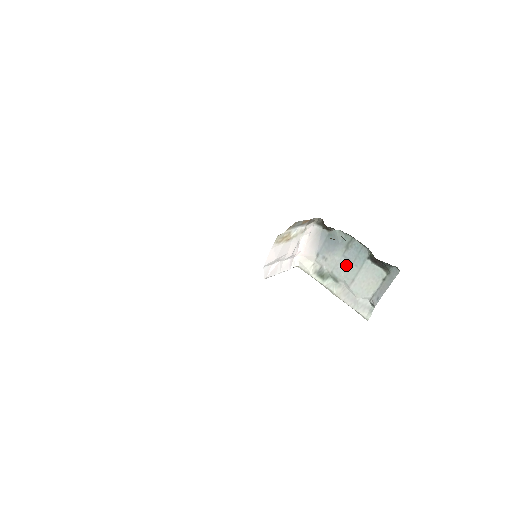
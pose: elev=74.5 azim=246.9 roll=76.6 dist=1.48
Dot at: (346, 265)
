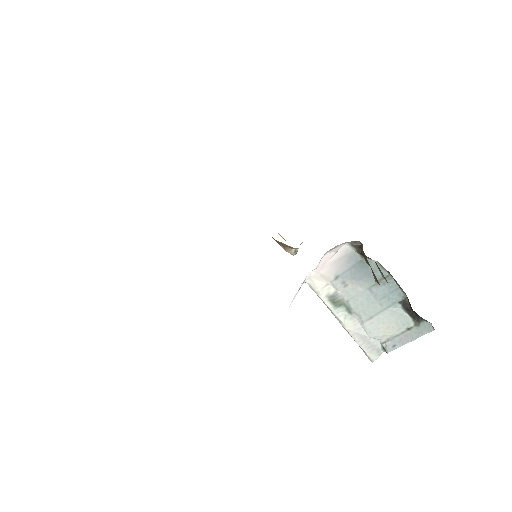
Dot at: (369, 300)
